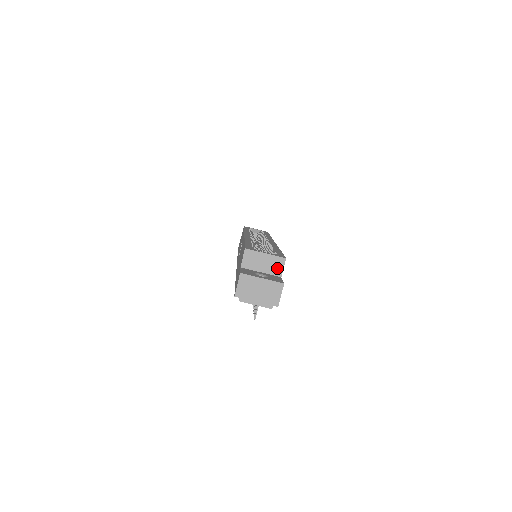
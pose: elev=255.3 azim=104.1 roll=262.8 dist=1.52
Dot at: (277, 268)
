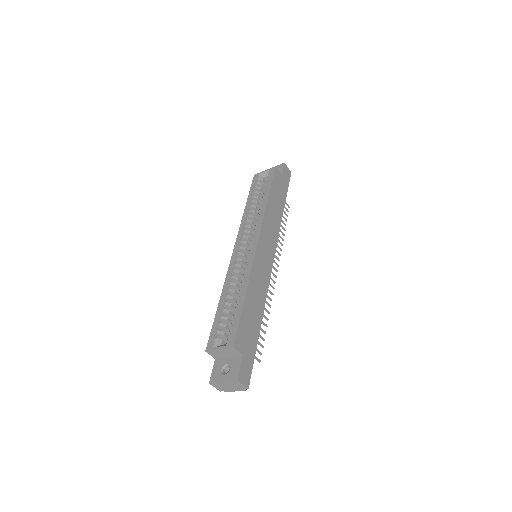
Dot at: (234, 352)
